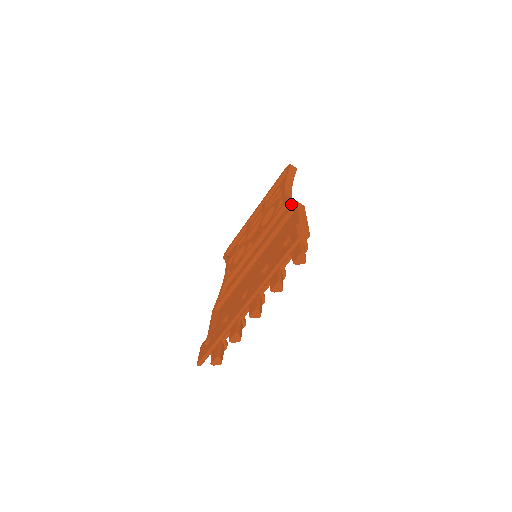
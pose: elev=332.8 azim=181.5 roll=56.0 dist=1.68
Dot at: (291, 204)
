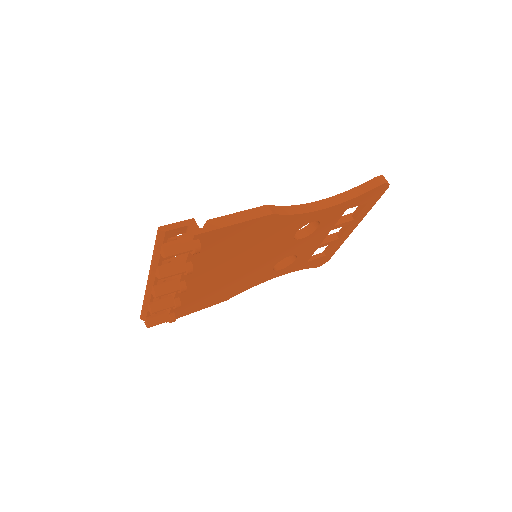
Dot at: occluded
